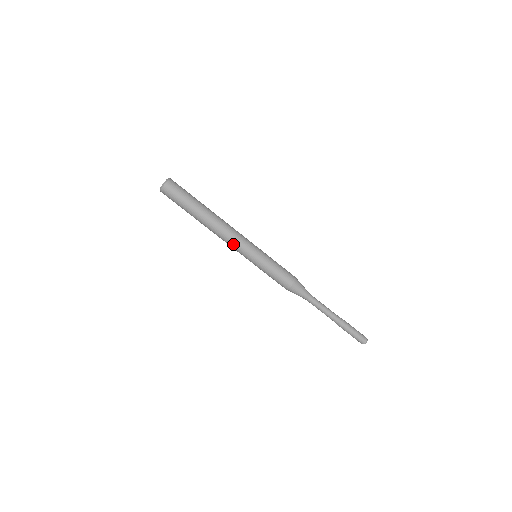
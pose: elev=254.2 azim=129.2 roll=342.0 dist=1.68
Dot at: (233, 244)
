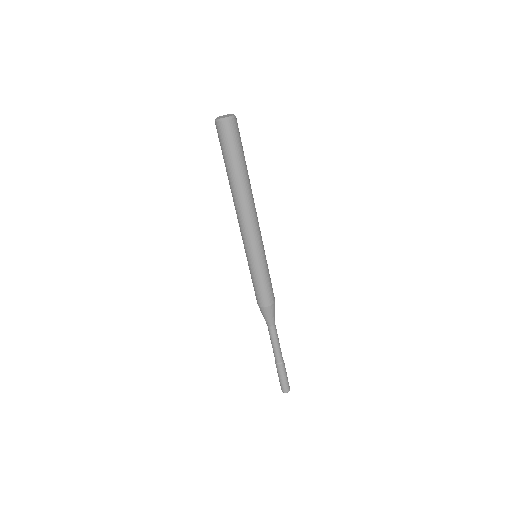
Dot at: (240, 230)
